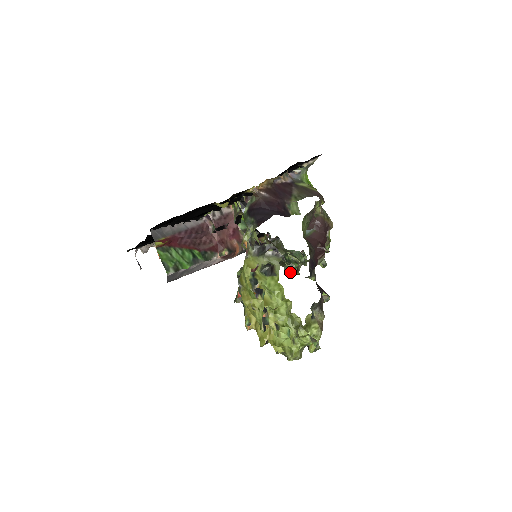
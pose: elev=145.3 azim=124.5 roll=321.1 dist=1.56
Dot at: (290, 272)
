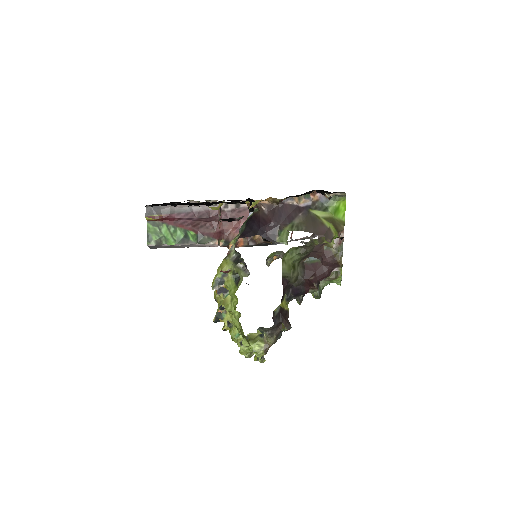
Dot at: occluded
